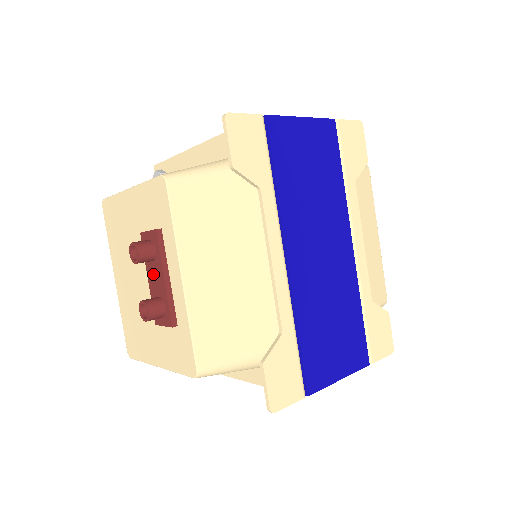
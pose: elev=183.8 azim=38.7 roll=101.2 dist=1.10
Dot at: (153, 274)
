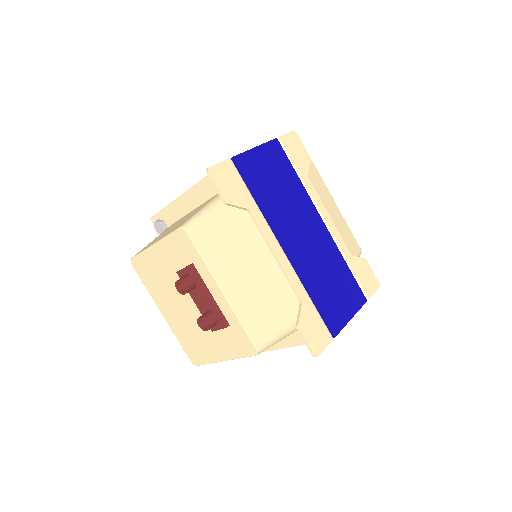
Dot at: (198, 297)
